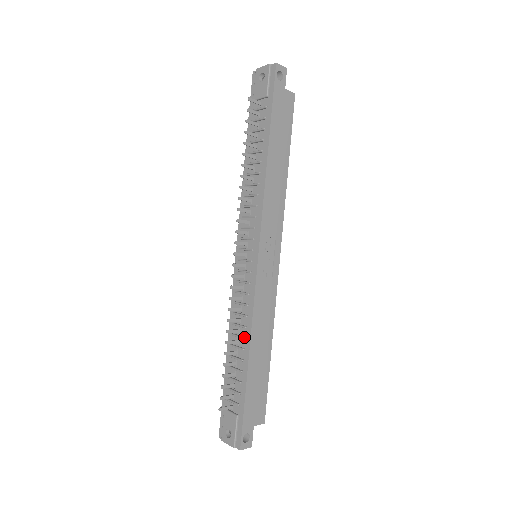
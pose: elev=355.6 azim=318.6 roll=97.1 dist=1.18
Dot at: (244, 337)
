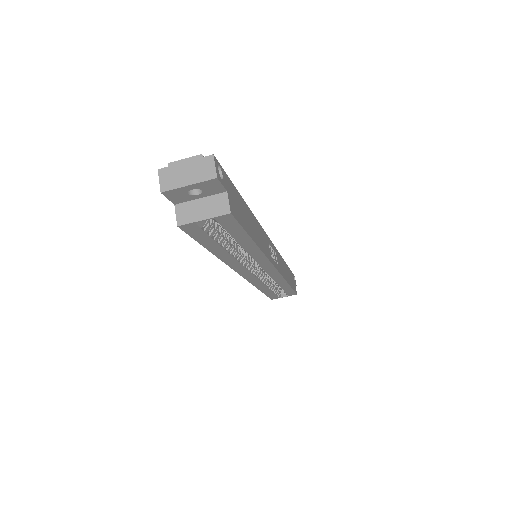
Dot at: occluded
